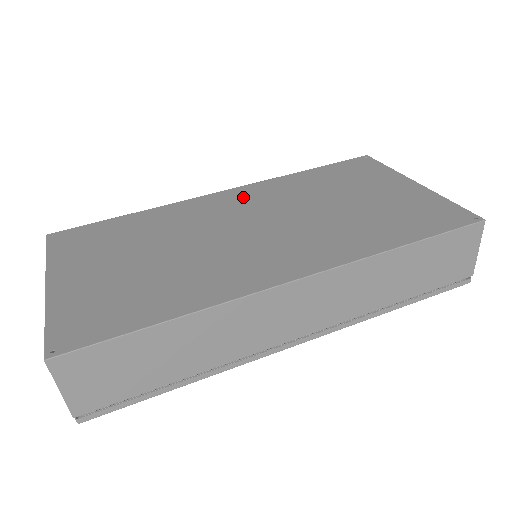
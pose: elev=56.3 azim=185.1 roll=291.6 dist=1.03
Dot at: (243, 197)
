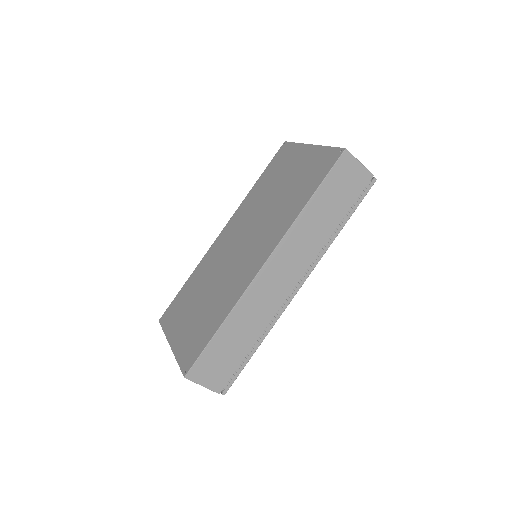
Dot at: (231, 228)
